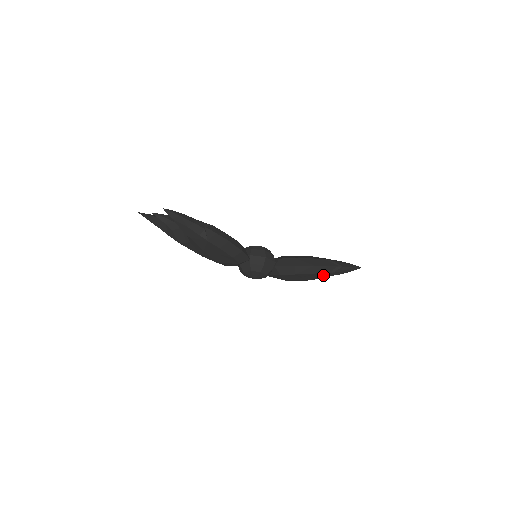
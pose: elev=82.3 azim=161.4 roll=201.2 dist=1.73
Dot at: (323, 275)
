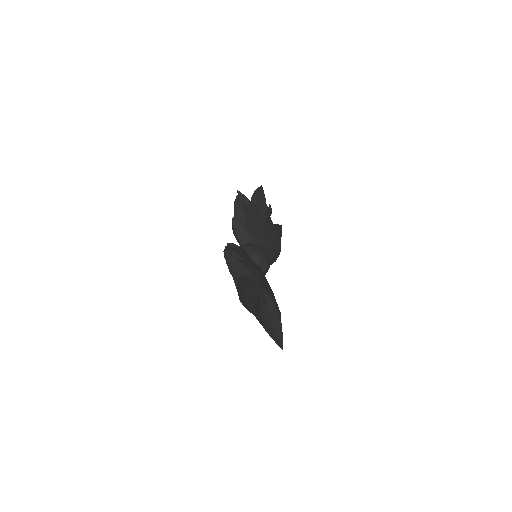
Dot at: occluded
